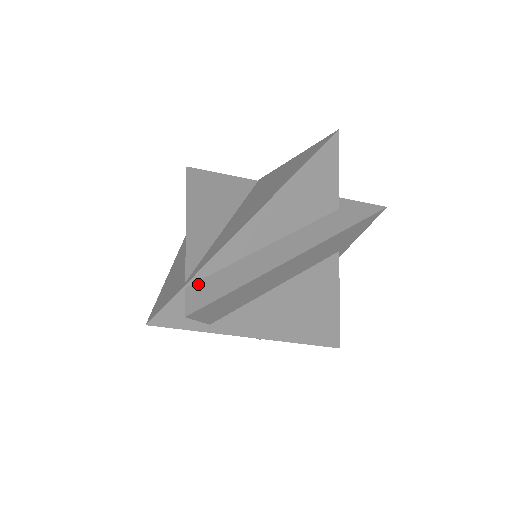
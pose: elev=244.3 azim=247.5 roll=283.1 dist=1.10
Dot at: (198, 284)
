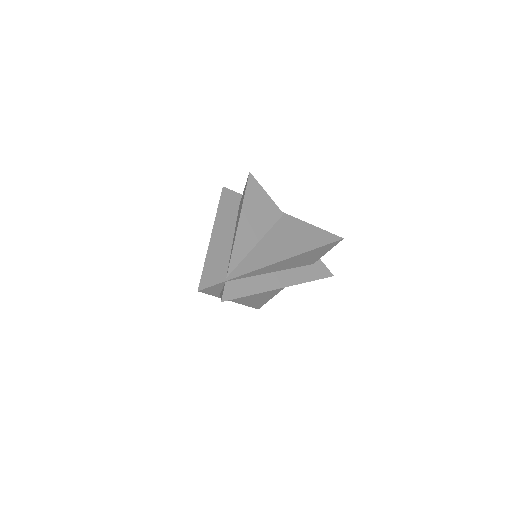
Dot at: (232, 283)
